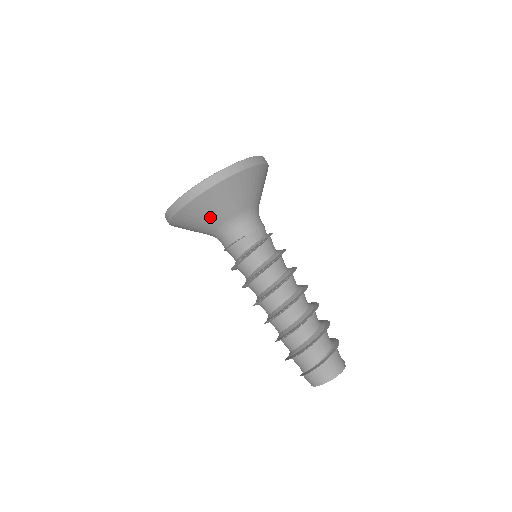
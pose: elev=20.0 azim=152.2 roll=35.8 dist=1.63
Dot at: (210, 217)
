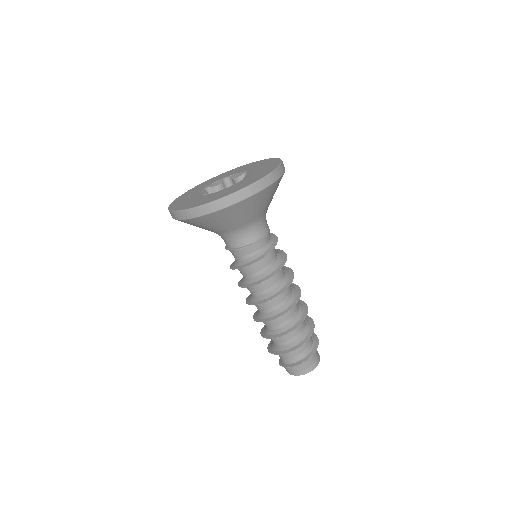
Dot at: (232, 222)
